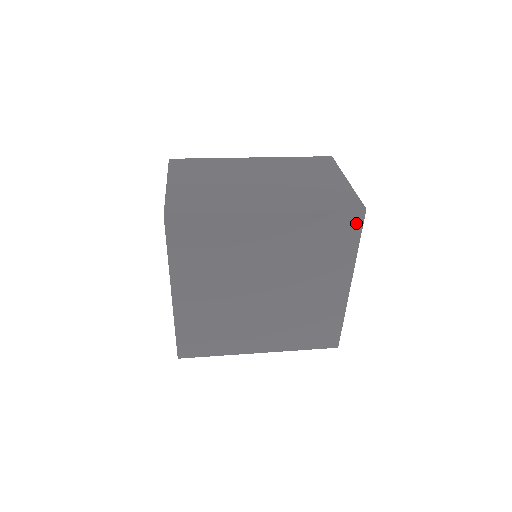
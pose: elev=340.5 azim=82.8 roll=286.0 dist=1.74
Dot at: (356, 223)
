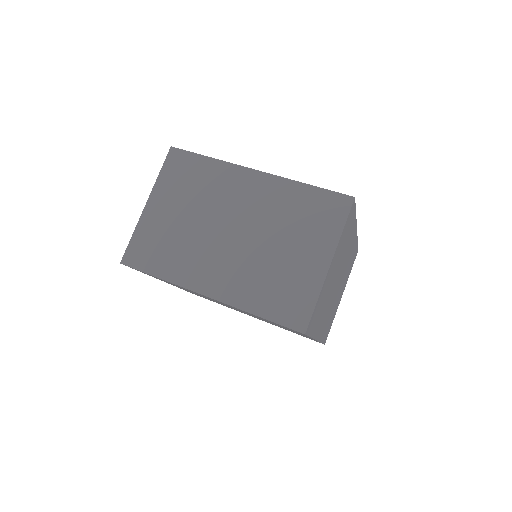
Dot at: occluded
